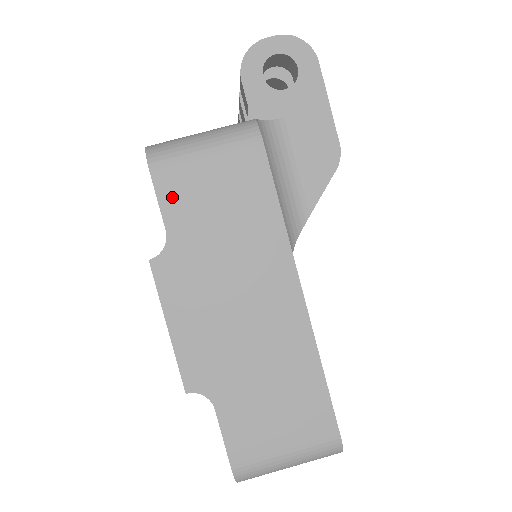
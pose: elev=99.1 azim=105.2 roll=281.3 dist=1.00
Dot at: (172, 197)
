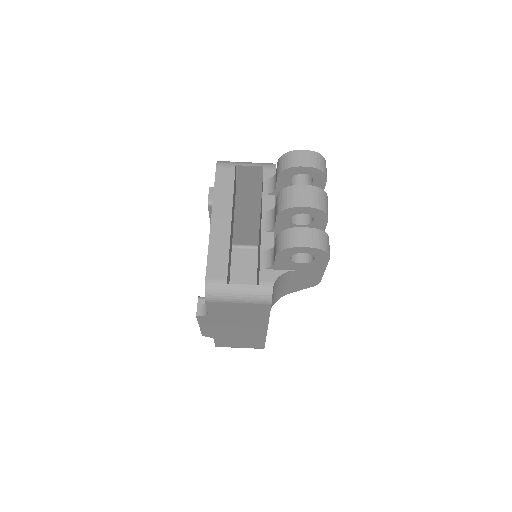
Dot at: (215, 308)
